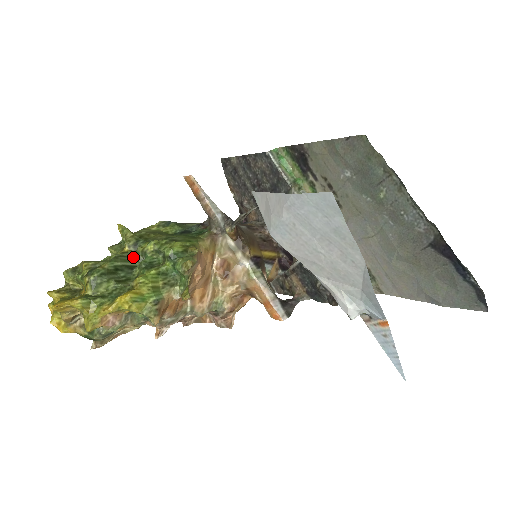
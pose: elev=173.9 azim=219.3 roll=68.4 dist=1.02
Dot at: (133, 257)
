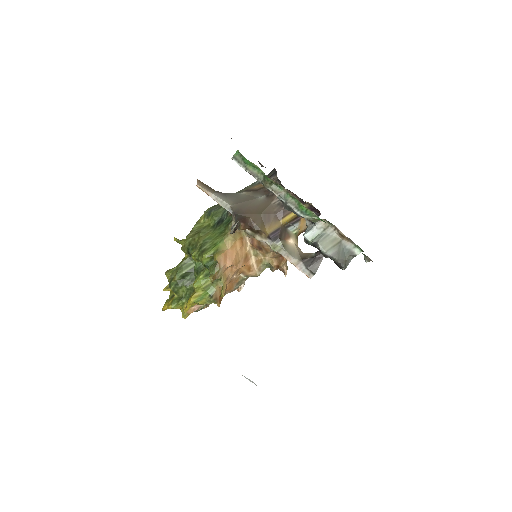
Dot at: (192, 260)
